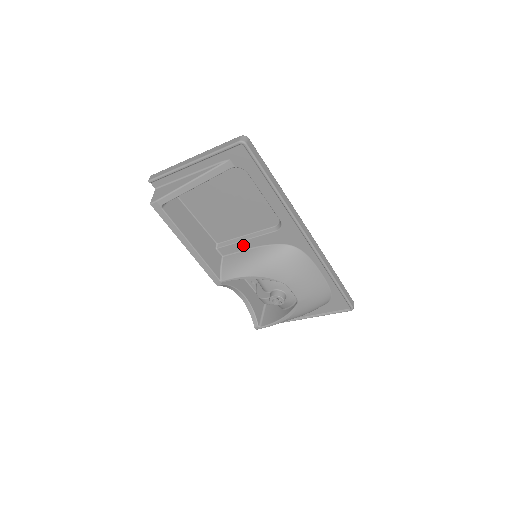
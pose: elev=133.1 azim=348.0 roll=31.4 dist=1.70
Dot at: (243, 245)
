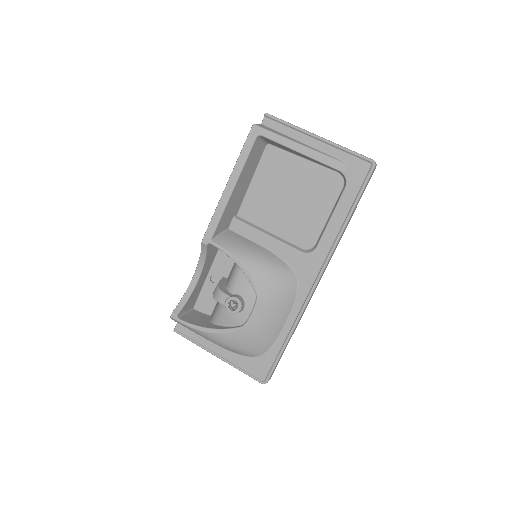
Dot at: (259, 237)
